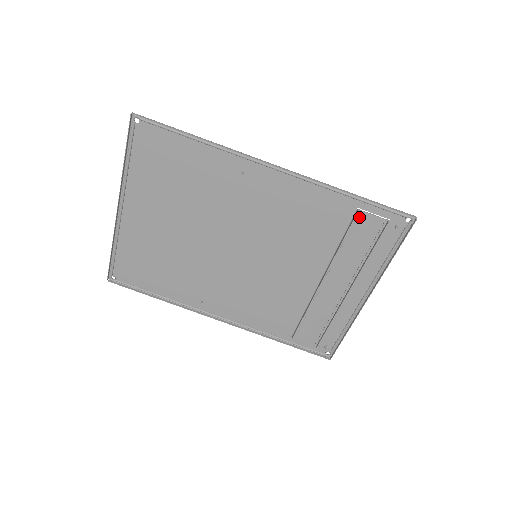
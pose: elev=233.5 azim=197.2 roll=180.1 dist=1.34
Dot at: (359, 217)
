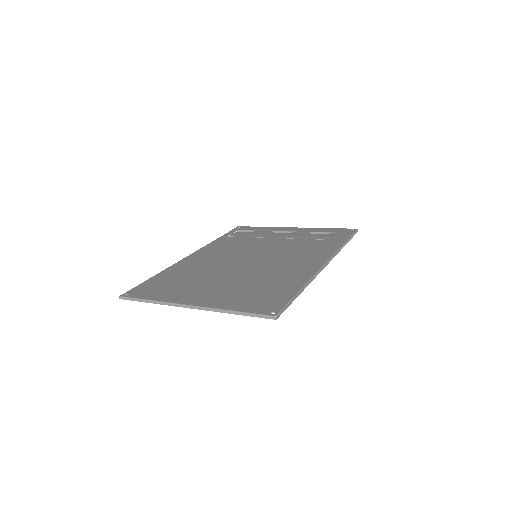
Dot at: (334, 240)
